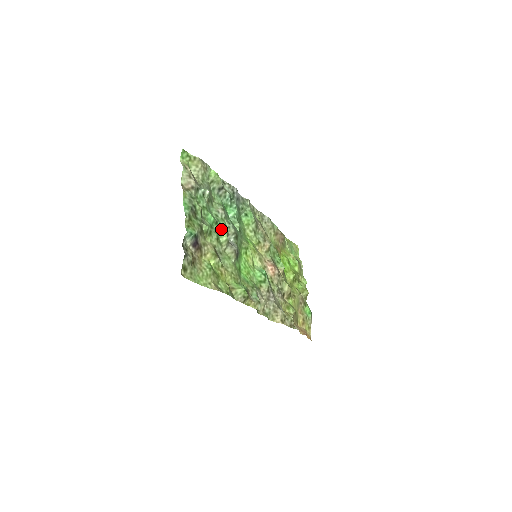
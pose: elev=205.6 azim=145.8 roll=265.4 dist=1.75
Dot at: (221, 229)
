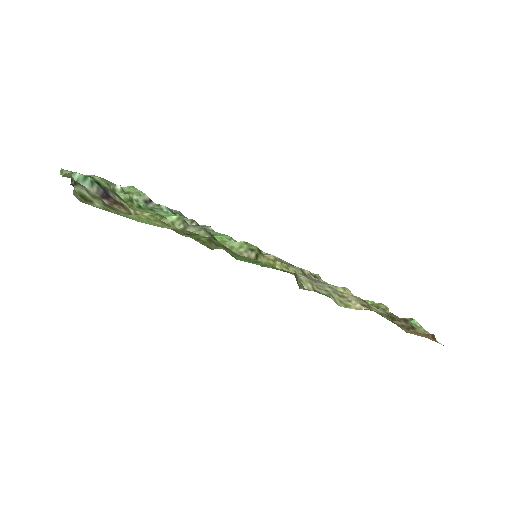
Dot at: (163, 213)
